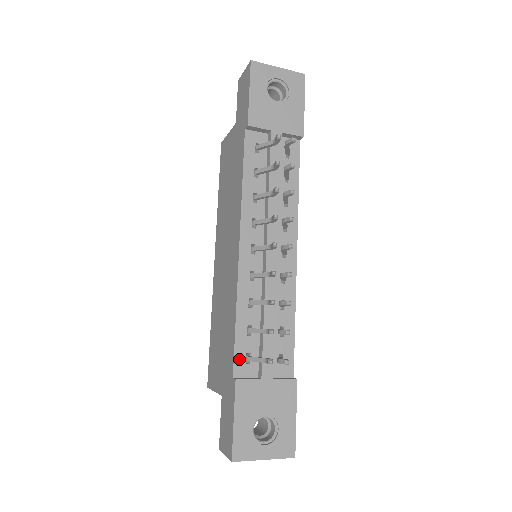
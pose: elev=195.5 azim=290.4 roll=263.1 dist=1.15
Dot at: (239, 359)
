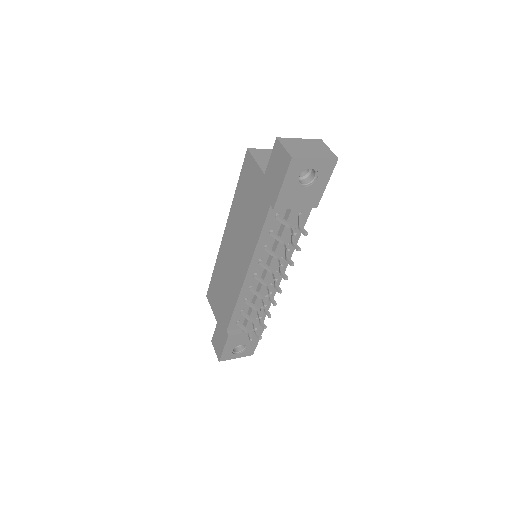
Dot at: (232, 324)
